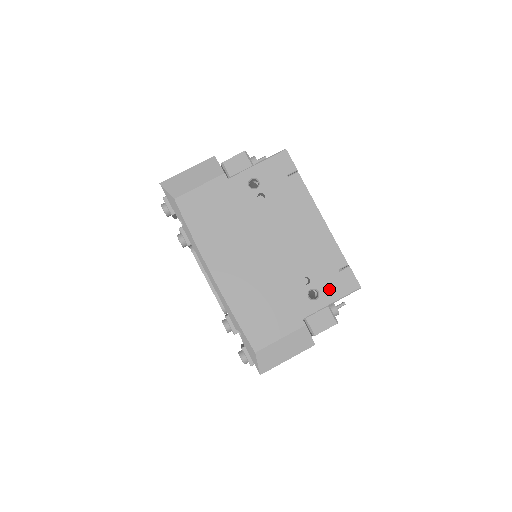
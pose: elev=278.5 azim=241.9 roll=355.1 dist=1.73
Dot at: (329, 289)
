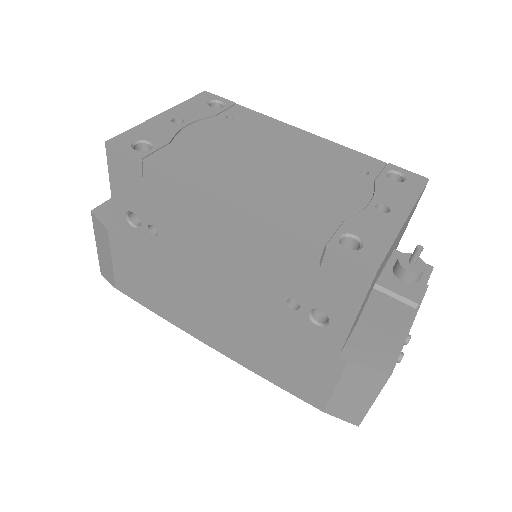
Dot at: (331, 300)
